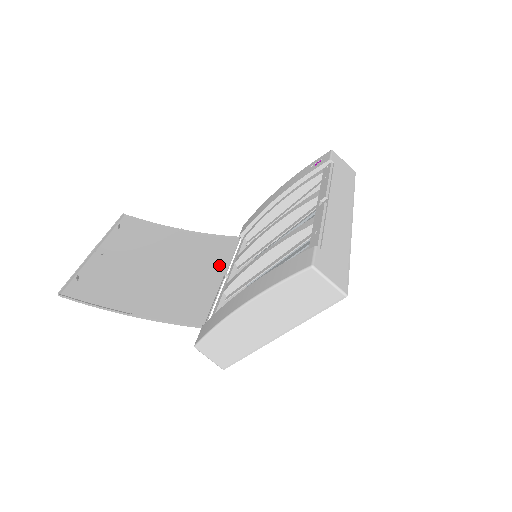
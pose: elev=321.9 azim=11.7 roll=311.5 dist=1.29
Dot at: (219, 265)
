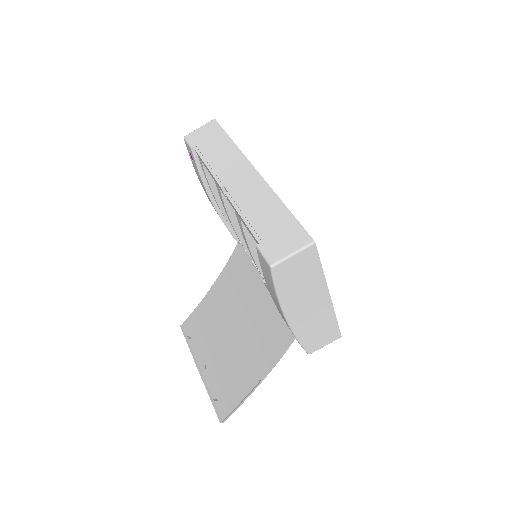
Dot at: (254, 279)
